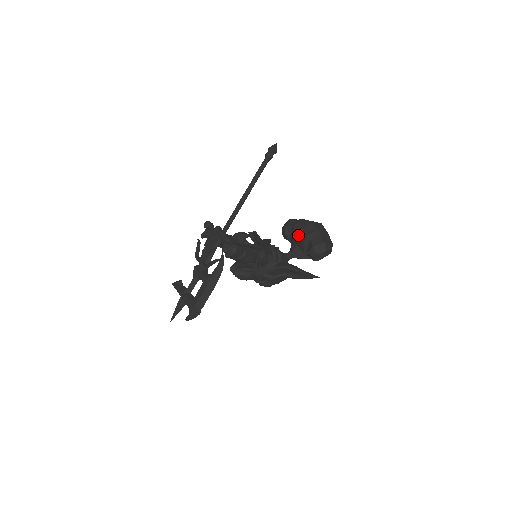
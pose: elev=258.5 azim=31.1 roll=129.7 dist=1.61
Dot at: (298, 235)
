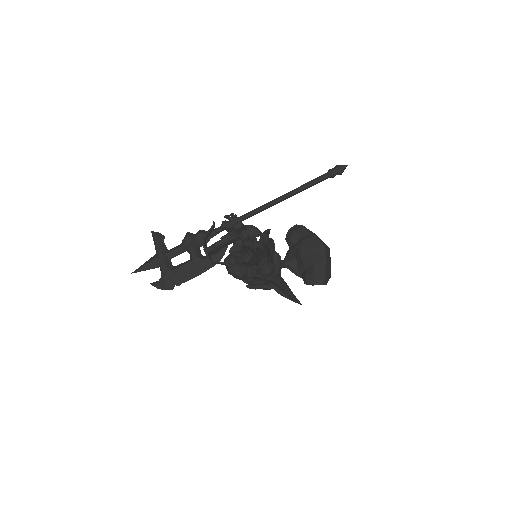
Dot at: (304, 252)
